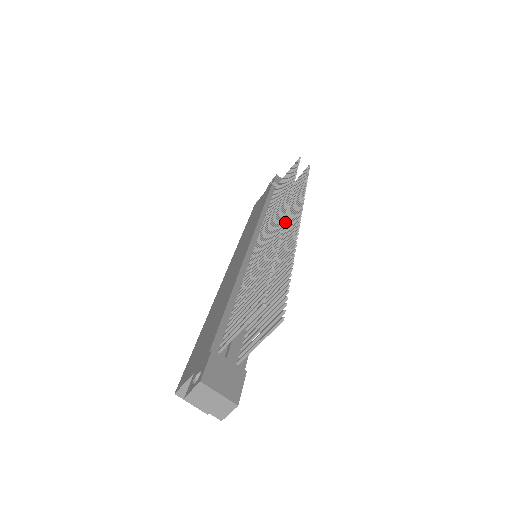
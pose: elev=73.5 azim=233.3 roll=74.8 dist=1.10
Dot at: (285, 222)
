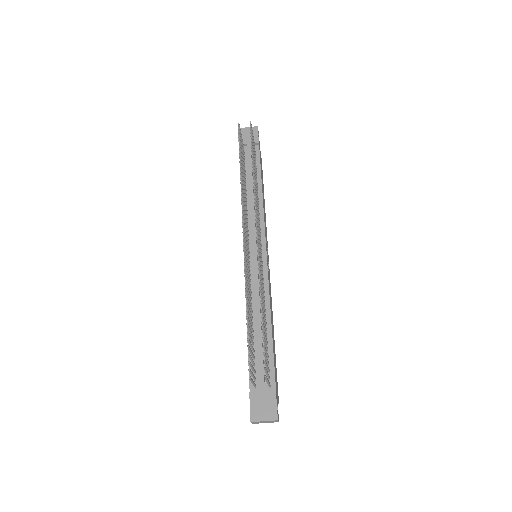
Dot at: occluded
